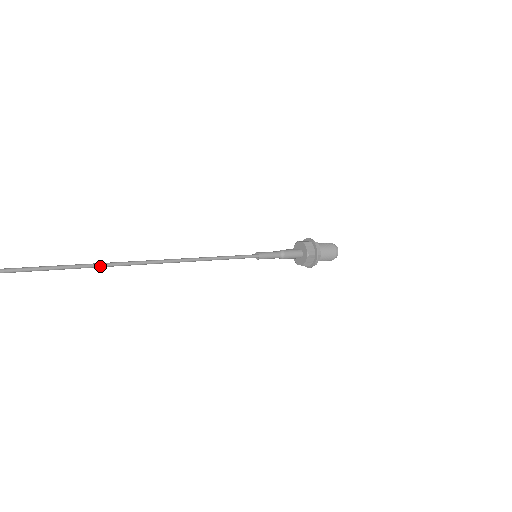
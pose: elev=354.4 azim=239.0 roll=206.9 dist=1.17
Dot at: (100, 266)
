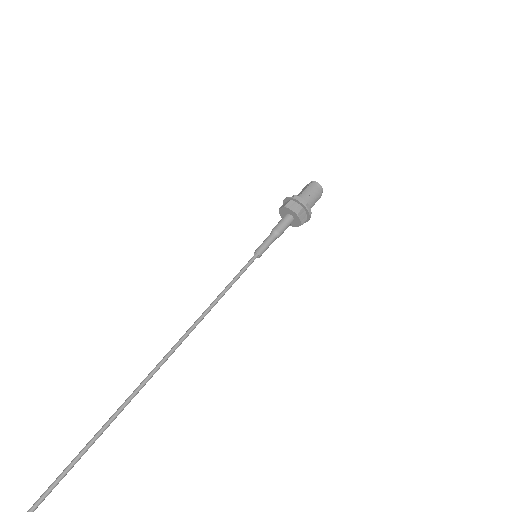
Dot at: (141, 388)
